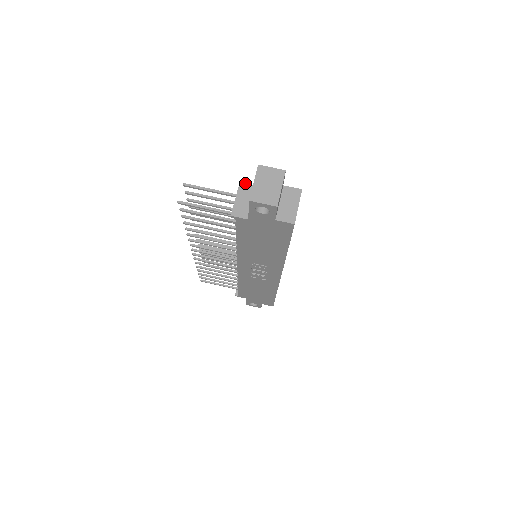
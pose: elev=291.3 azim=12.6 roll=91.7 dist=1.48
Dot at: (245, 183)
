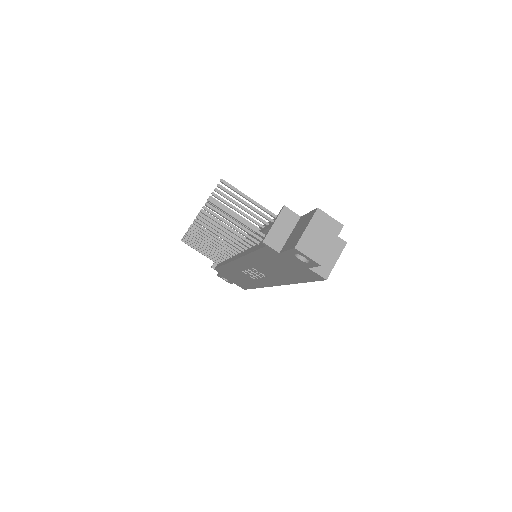
Dot at: occluded
